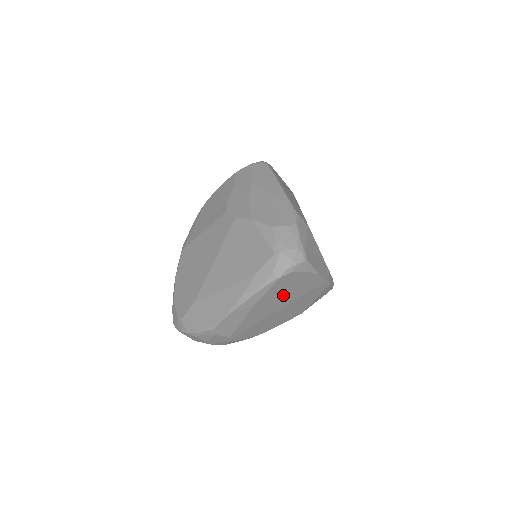
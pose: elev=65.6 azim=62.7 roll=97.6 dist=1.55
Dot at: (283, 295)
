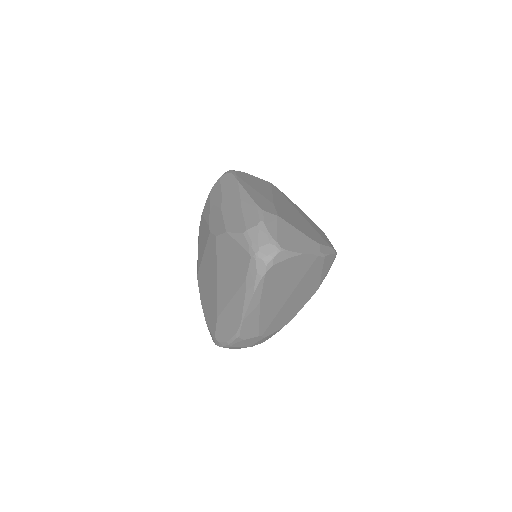
Dot at: (282, 285)
